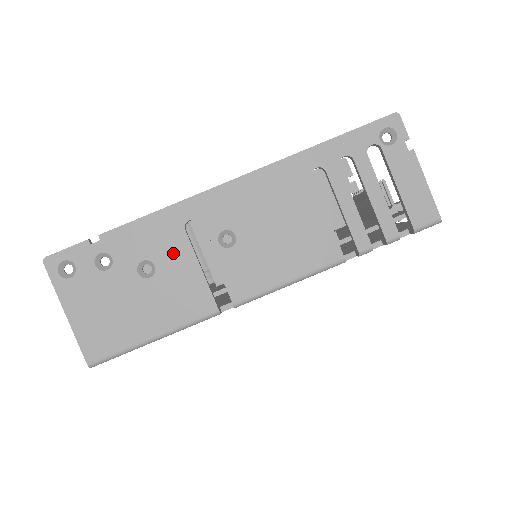
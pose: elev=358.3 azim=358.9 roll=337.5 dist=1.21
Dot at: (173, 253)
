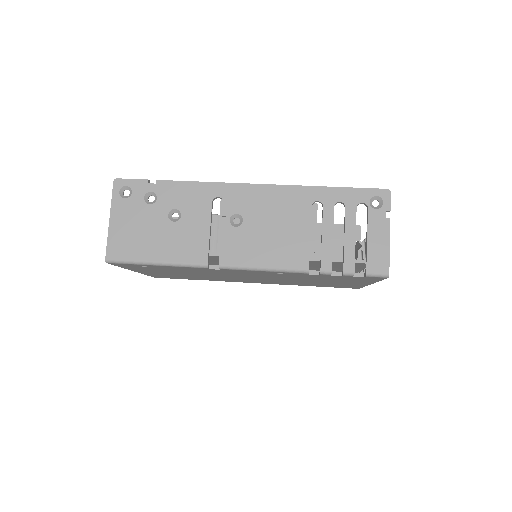
Dot at: (197, 213)
